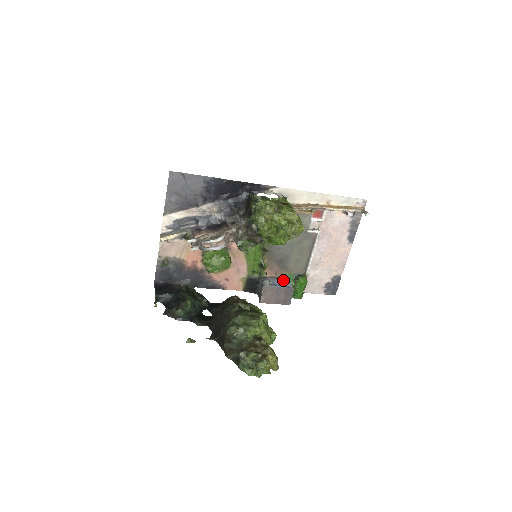
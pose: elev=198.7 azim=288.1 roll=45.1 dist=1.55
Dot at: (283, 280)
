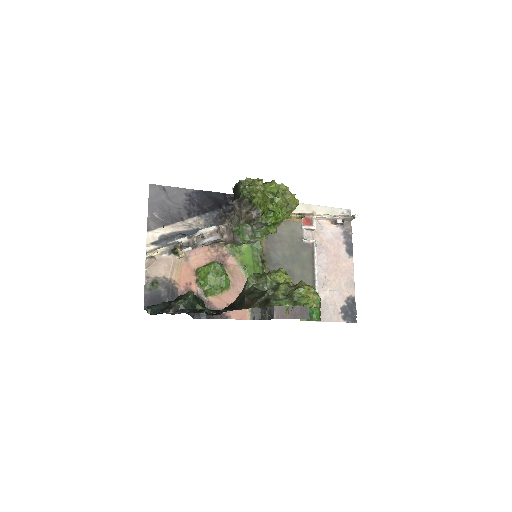
Dot at: occluded
